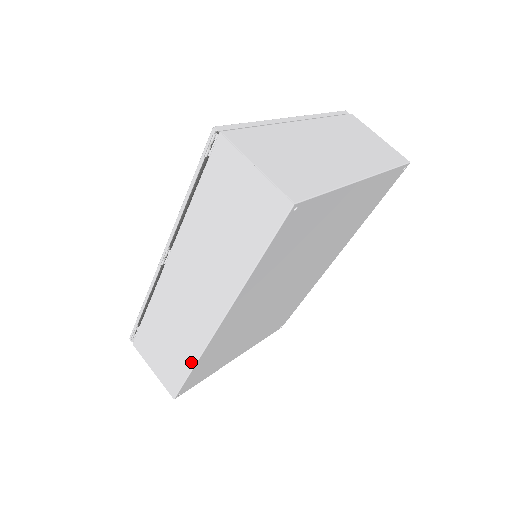
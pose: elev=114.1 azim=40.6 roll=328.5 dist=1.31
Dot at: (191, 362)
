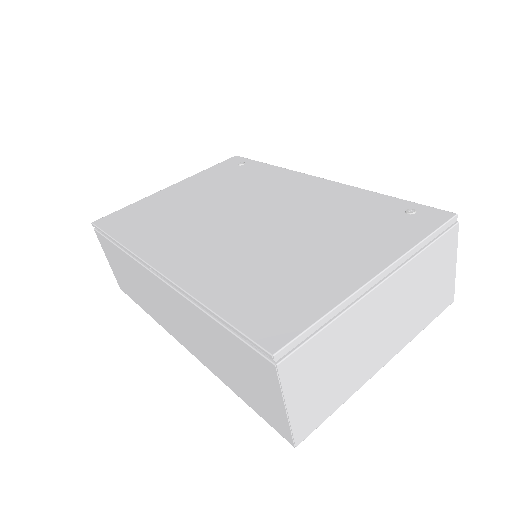
Dot at: (147, 311)
